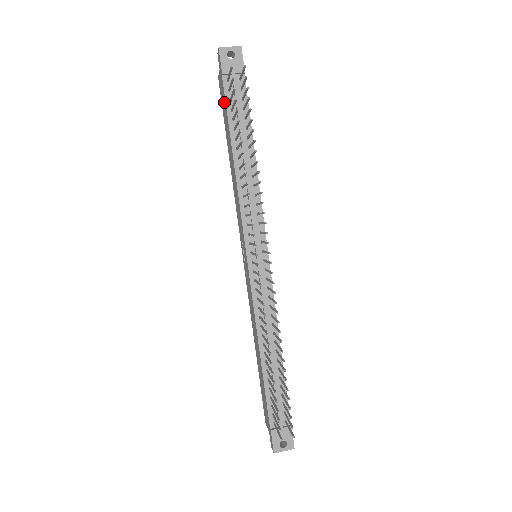
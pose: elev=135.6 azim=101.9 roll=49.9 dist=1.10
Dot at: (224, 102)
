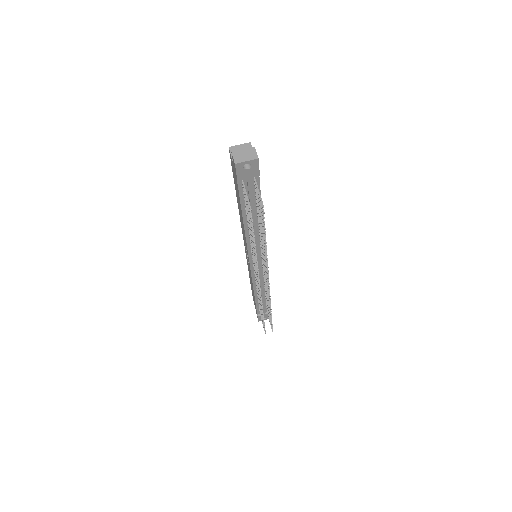
Dot at: (237, 187)
